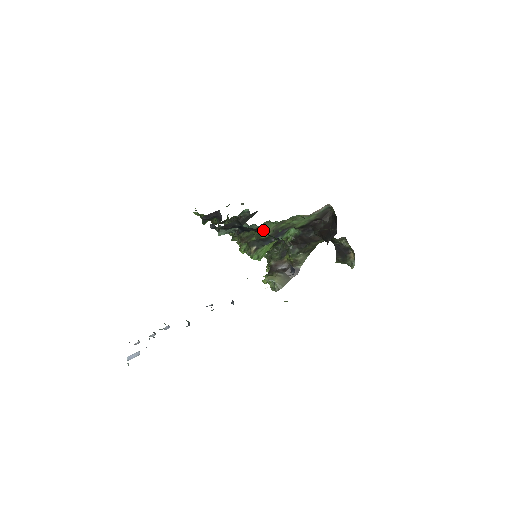
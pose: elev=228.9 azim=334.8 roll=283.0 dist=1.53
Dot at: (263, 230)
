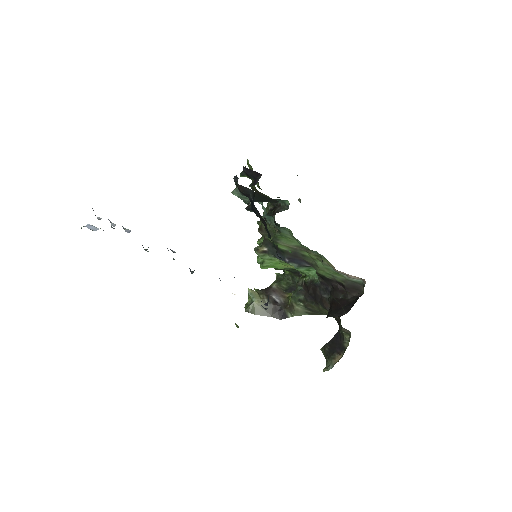
Dot at: (283, 238)
